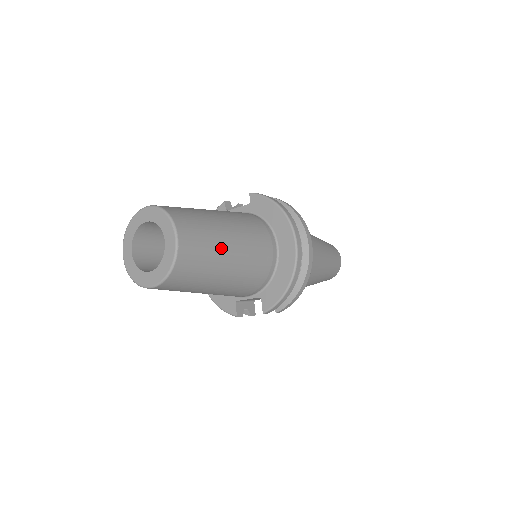
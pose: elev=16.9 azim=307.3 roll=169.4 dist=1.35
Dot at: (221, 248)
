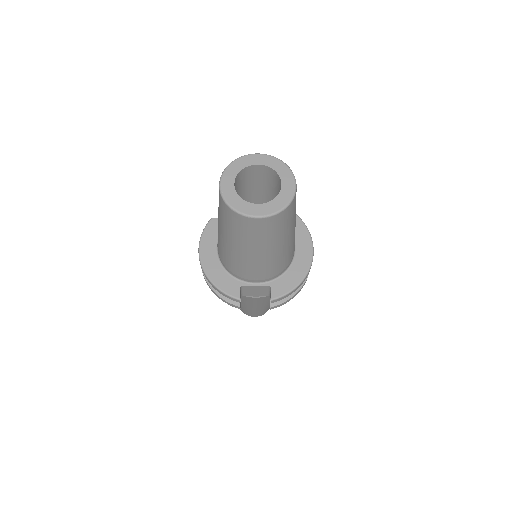
Dot at: (295, 217)
